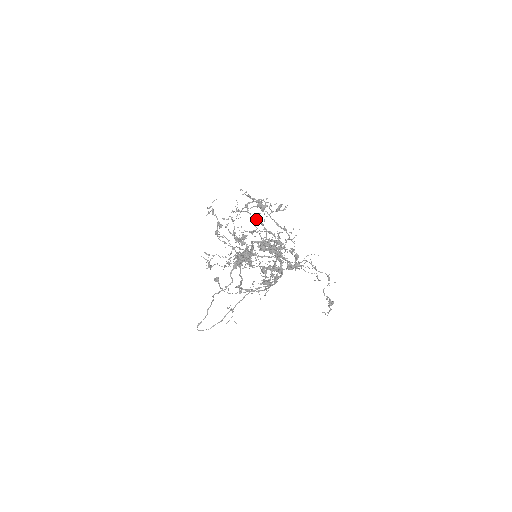
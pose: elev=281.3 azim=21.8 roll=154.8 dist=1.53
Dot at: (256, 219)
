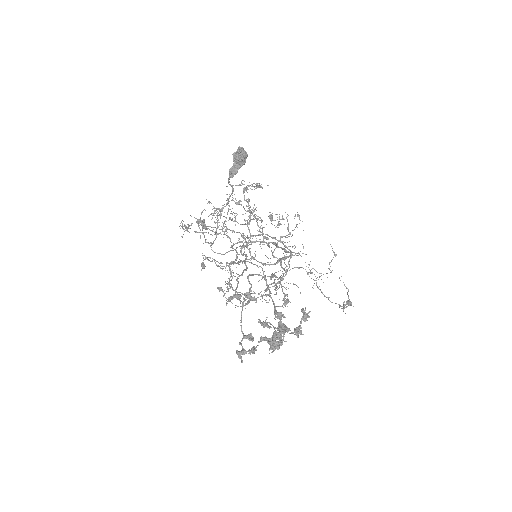
Dot at: (244, 190)
